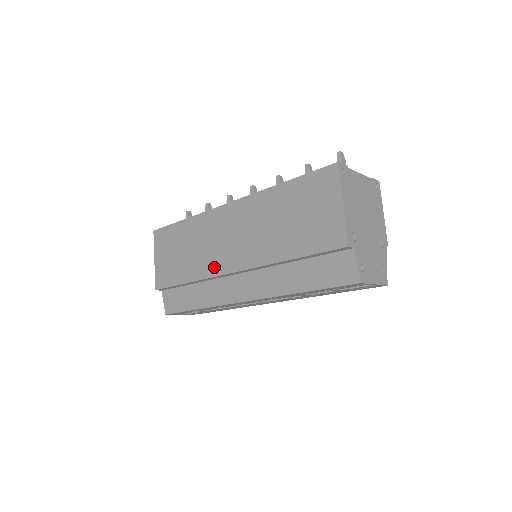
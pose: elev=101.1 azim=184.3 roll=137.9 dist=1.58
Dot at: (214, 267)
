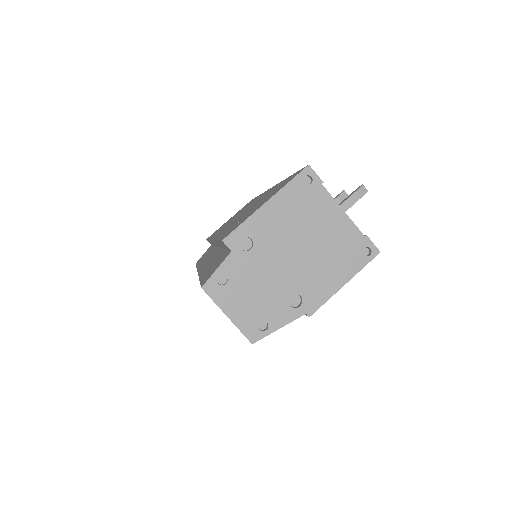
Dot at: (218, 232)
